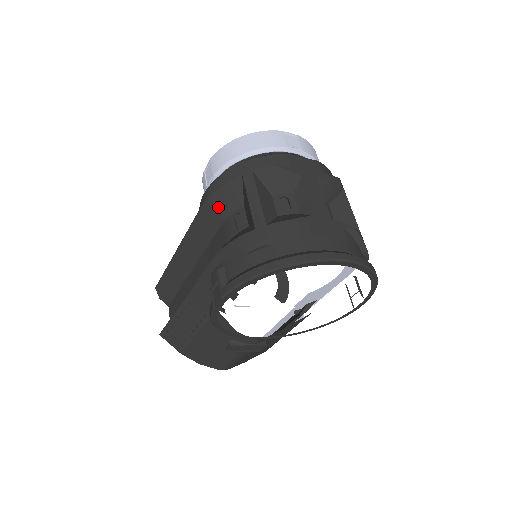
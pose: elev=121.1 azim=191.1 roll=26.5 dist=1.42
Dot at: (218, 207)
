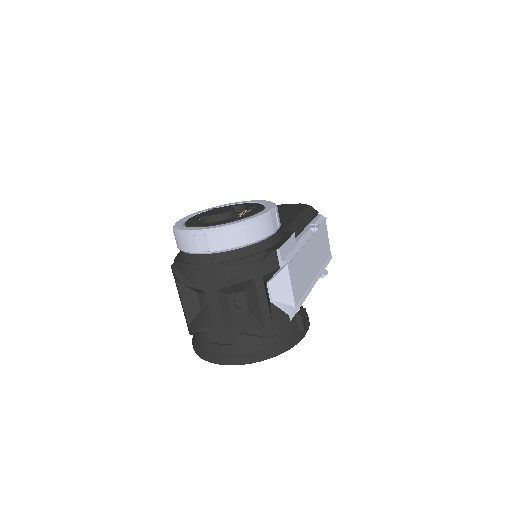
Dot at: occluded
